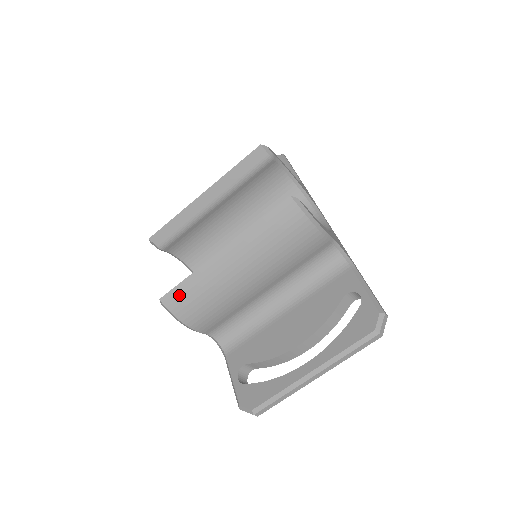
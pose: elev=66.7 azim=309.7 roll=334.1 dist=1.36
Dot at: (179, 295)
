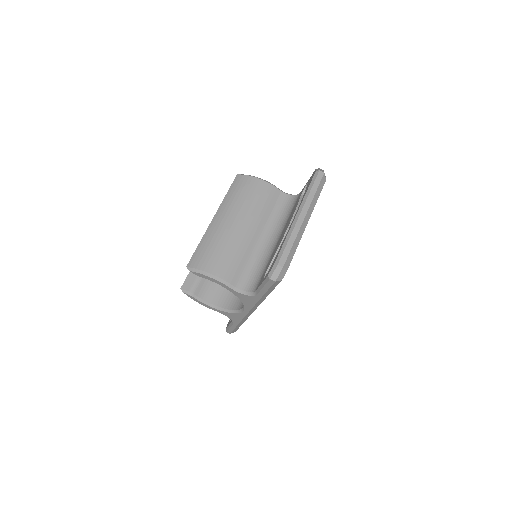
Dot at: (198, 256)
